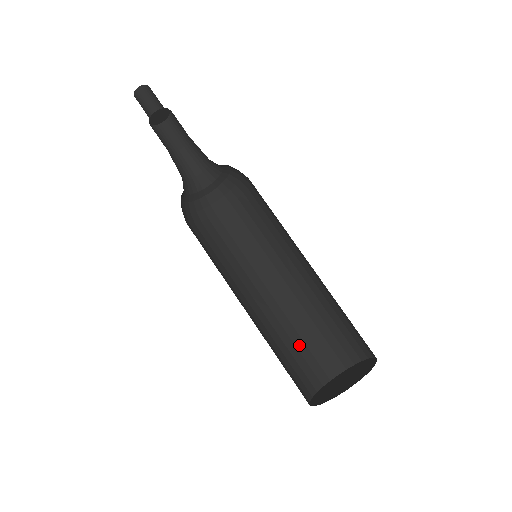
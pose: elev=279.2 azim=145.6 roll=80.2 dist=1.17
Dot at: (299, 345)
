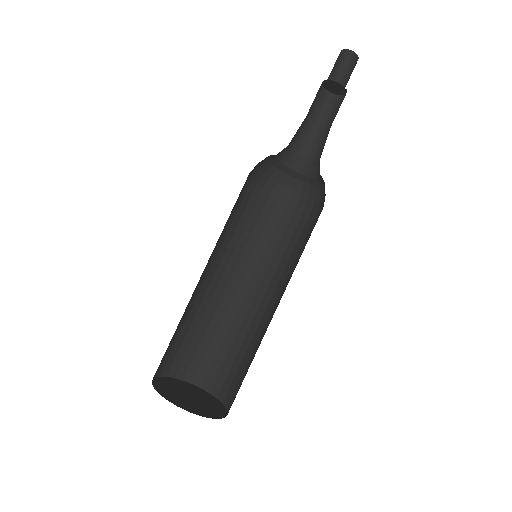
Dot at: (224, 347)
